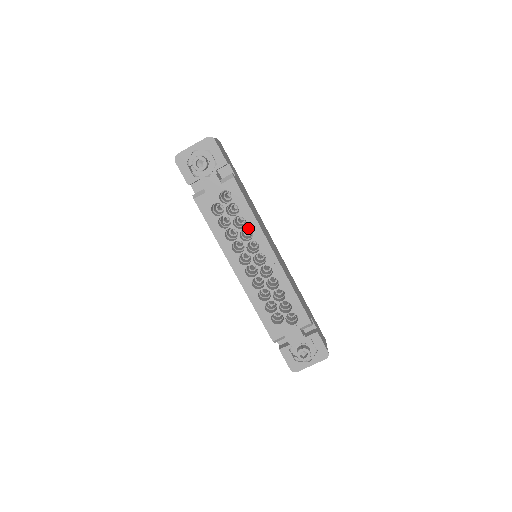
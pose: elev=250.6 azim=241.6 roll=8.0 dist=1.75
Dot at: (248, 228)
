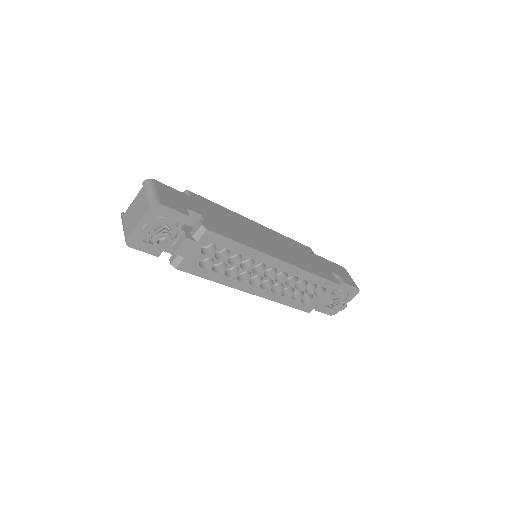
Dot at: (246, 258)
